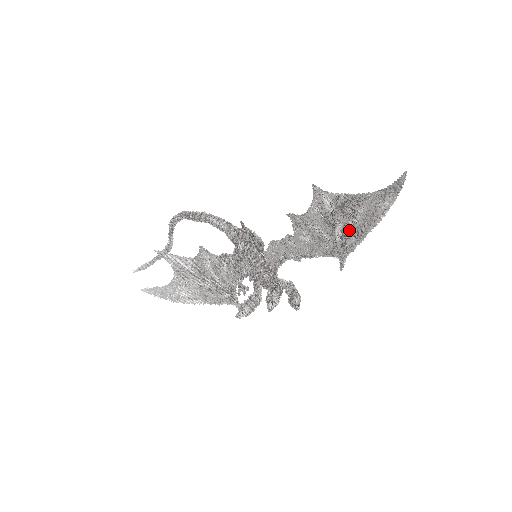
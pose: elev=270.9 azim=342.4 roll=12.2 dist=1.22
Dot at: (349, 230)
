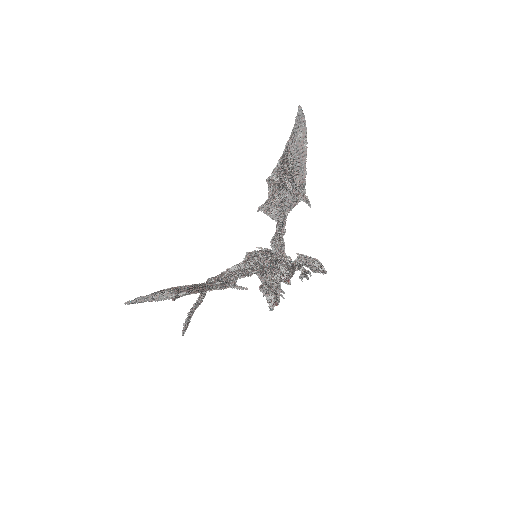
Dot at: (292, 175)
